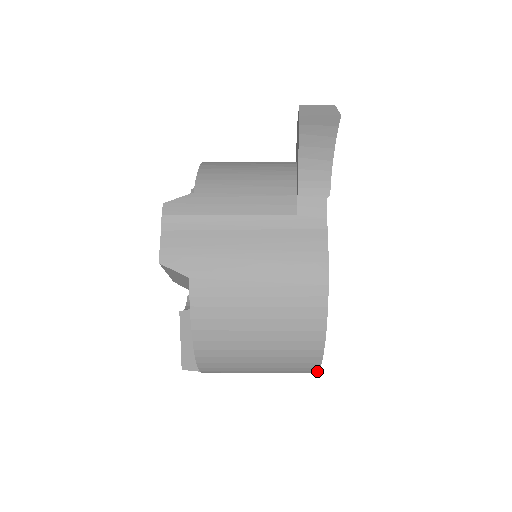
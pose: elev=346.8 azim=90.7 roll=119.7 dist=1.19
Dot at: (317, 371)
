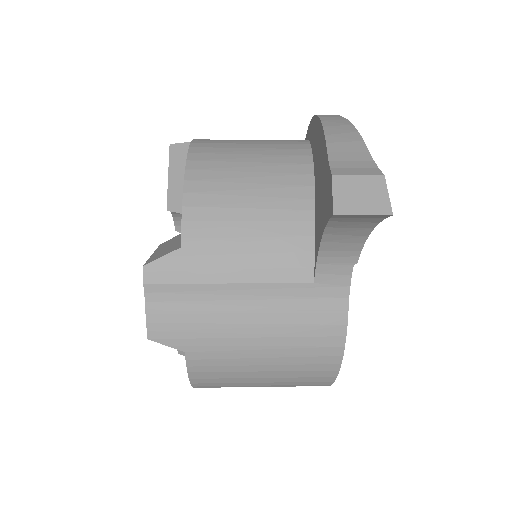
Dot at: occluded
